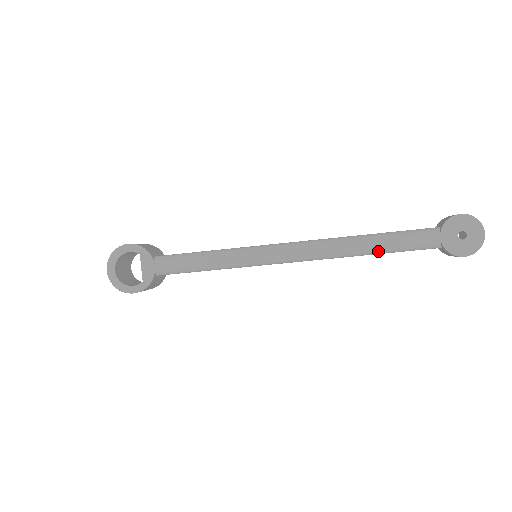
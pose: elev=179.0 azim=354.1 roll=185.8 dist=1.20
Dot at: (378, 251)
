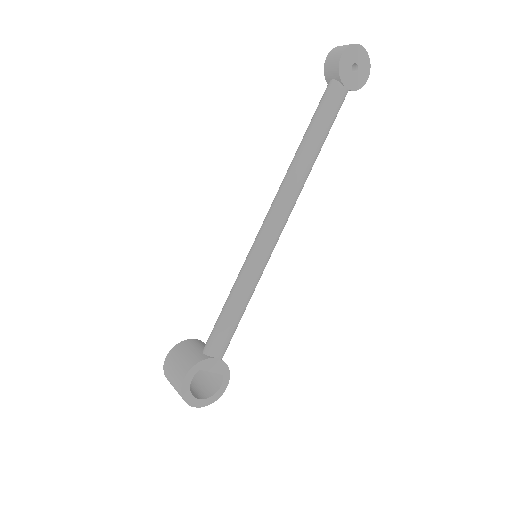
Dot at: occluded
